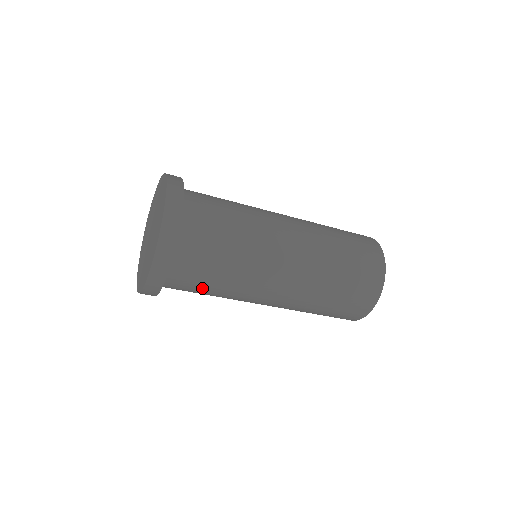
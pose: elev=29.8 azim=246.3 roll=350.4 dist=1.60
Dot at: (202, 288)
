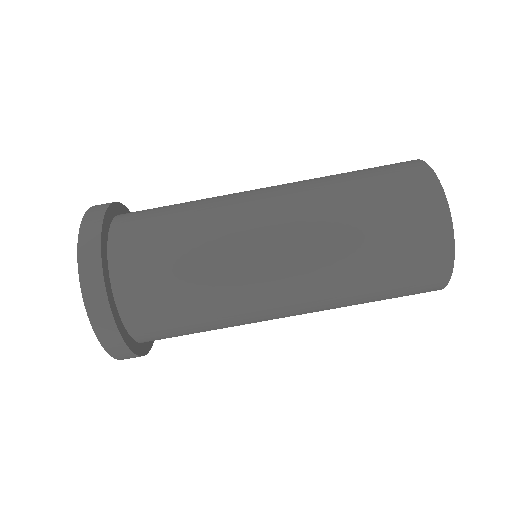
Dot at: (164, 222)
